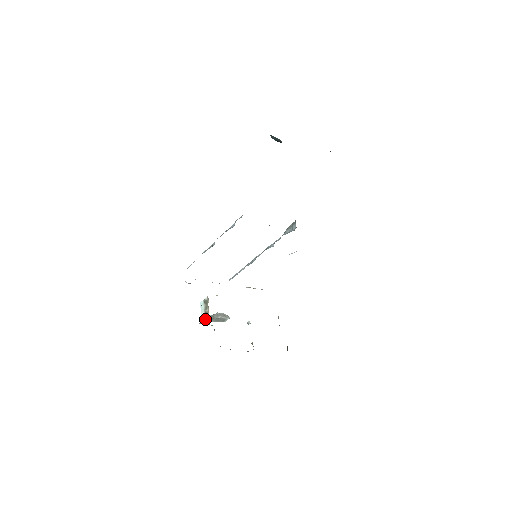
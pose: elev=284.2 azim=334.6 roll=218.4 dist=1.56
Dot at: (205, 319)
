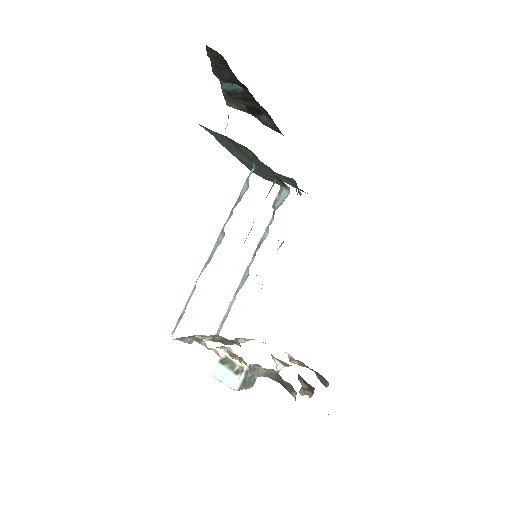
Dot at: (239, 385)
